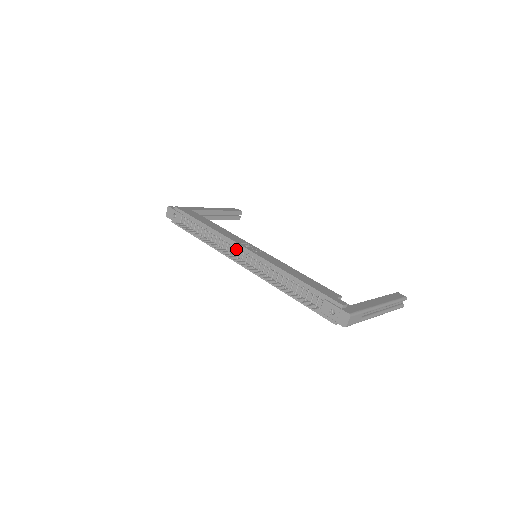
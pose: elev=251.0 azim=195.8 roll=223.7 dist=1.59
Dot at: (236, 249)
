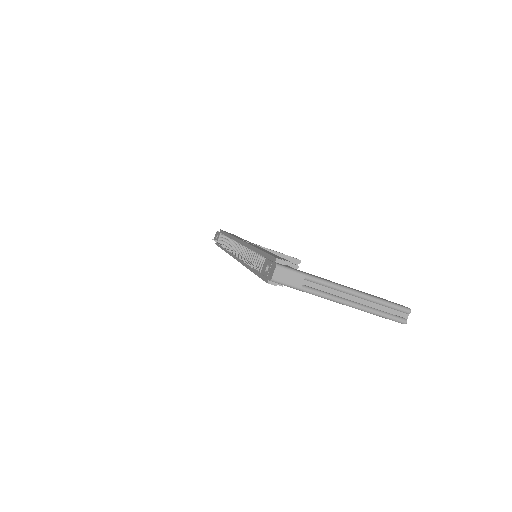
Dot at: (236, 244)
